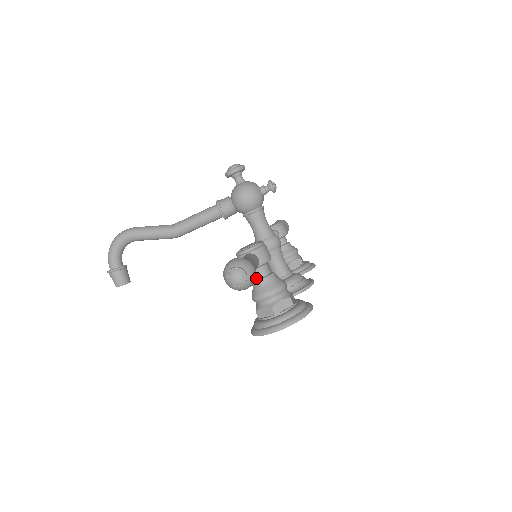
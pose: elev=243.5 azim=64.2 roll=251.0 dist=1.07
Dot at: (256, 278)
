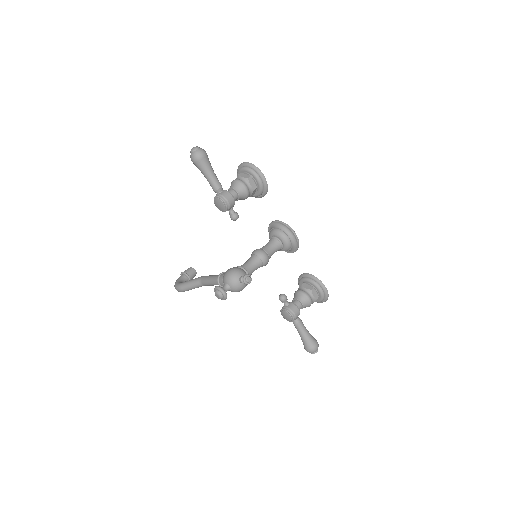
Dot at: occluded
